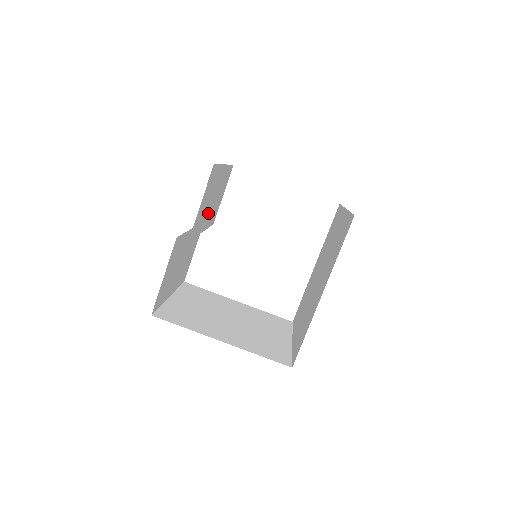
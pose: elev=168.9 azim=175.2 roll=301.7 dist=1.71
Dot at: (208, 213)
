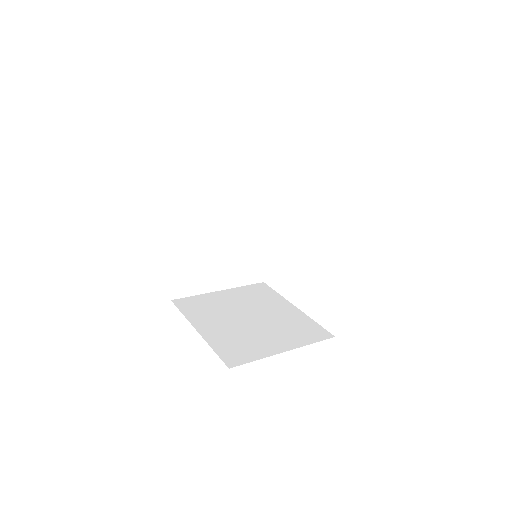
Dot at: (228, 215)
